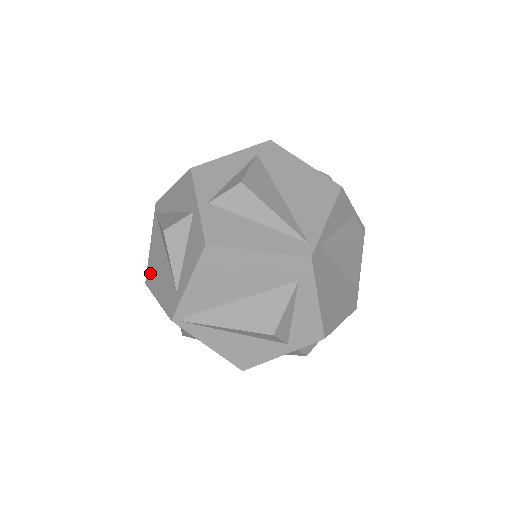
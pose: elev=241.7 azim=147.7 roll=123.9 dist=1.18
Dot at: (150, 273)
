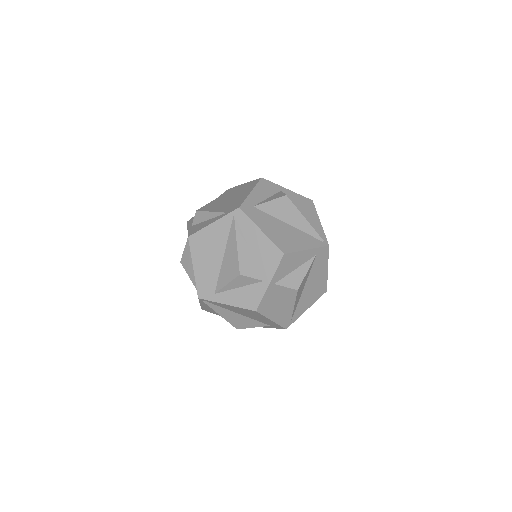
Dot at: (198, 241)
